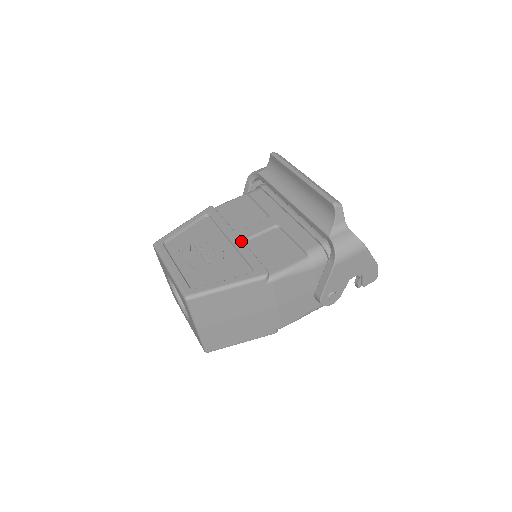
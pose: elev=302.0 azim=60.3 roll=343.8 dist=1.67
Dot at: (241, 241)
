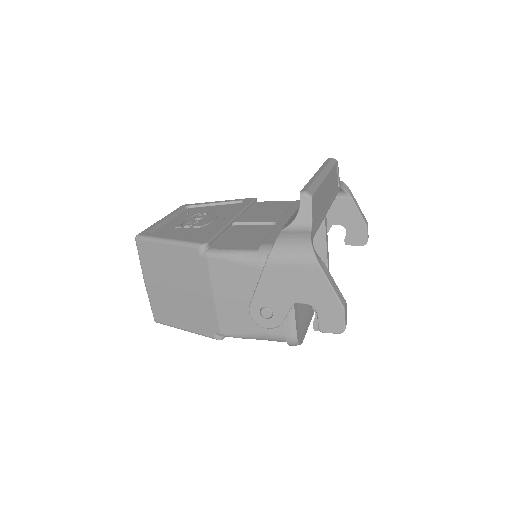
Dot at: (230, 220)
